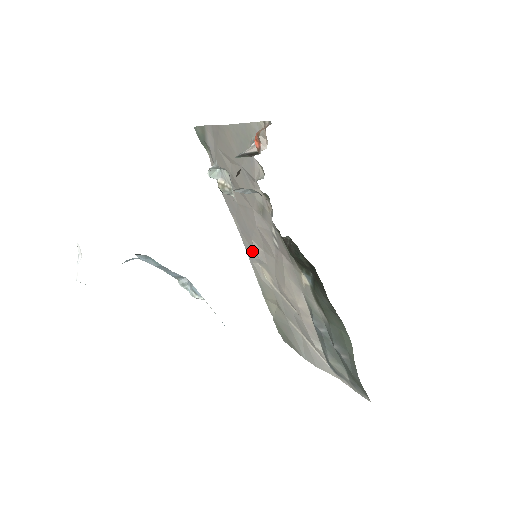
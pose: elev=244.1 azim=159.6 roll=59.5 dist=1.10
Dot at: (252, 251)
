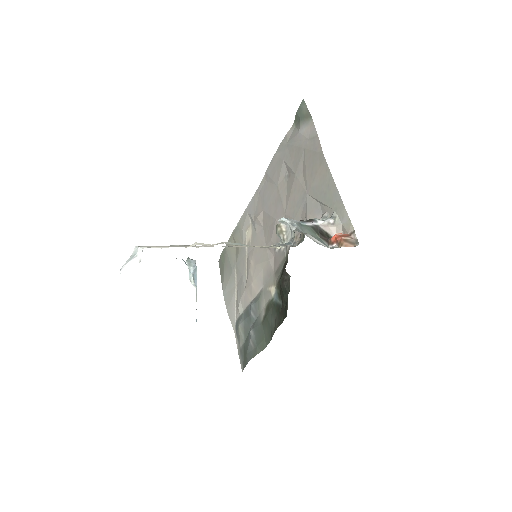
Dot at: (255, 211)
